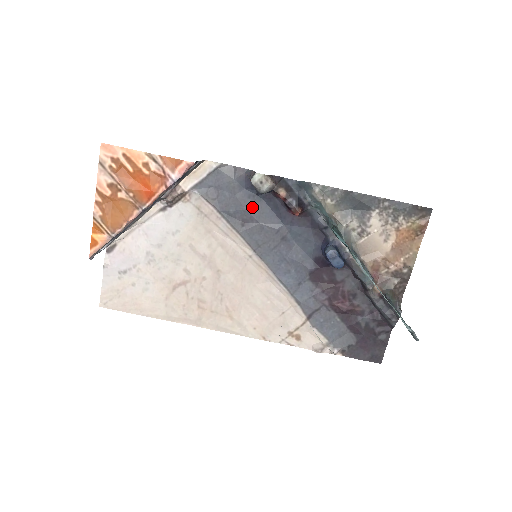
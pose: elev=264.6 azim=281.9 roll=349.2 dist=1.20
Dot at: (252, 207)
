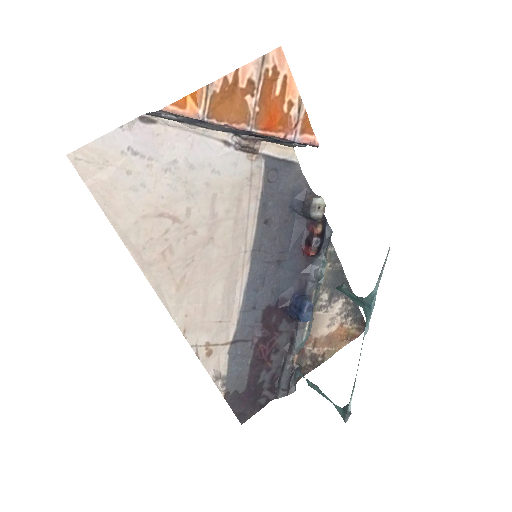
Dot at: (285, 216)
